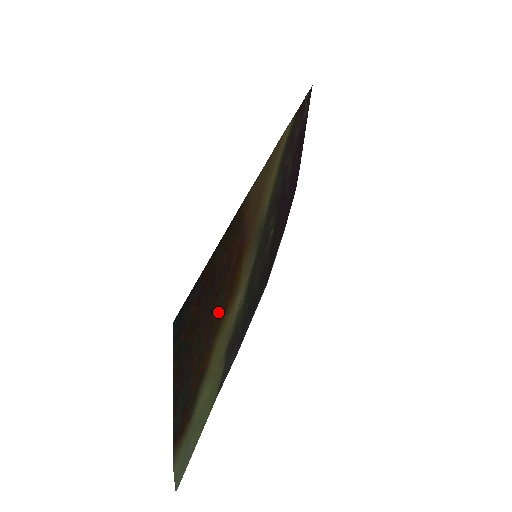
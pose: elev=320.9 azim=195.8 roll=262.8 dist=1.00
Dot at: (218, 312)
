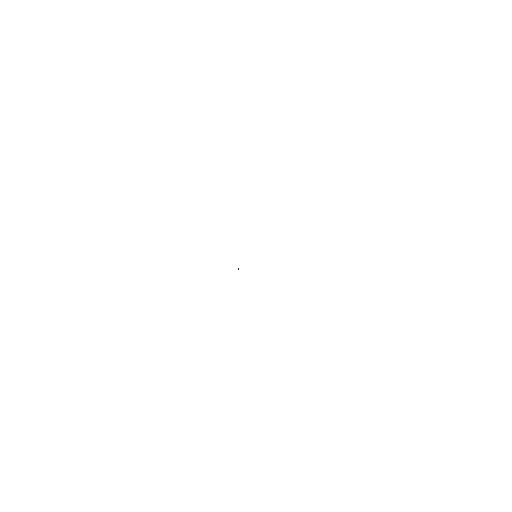
Dot at: occluded
